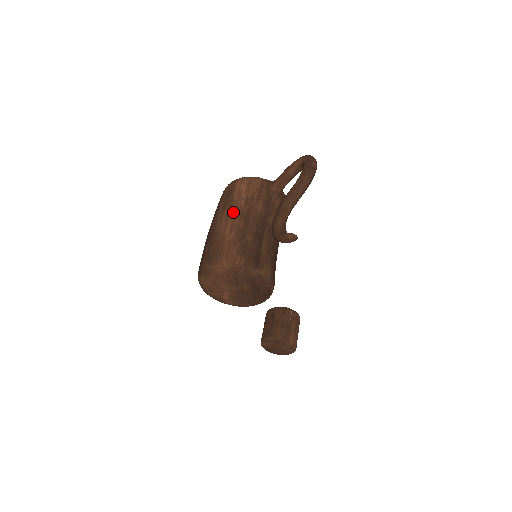
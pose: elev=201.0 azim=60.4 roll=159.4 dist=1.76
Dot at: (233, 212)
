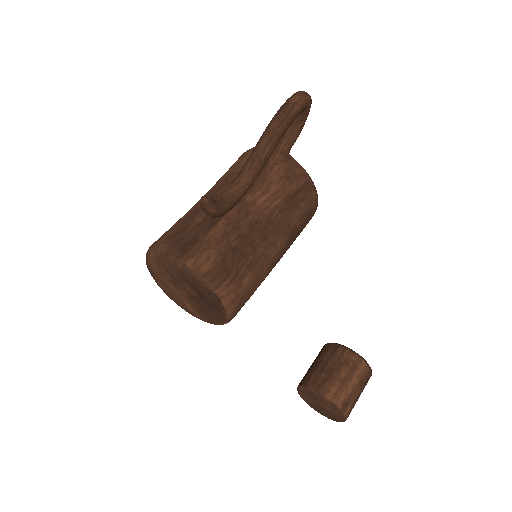
Dot at: (206, 193)
